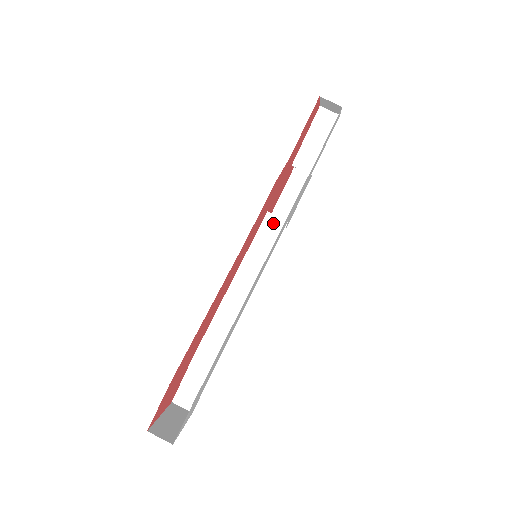
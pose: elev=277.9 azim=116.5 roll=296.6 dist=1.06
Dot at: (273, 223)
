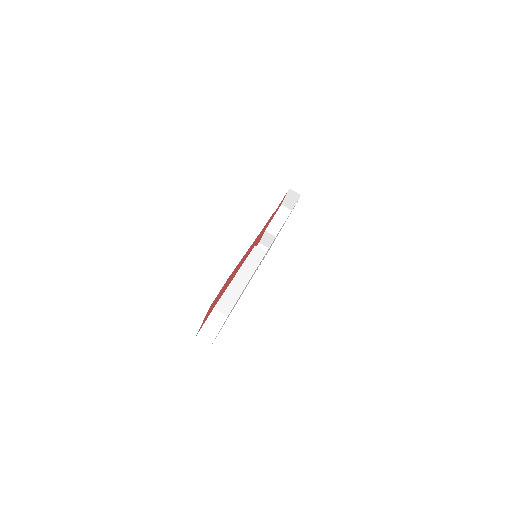
Dot at: (259, 251)
